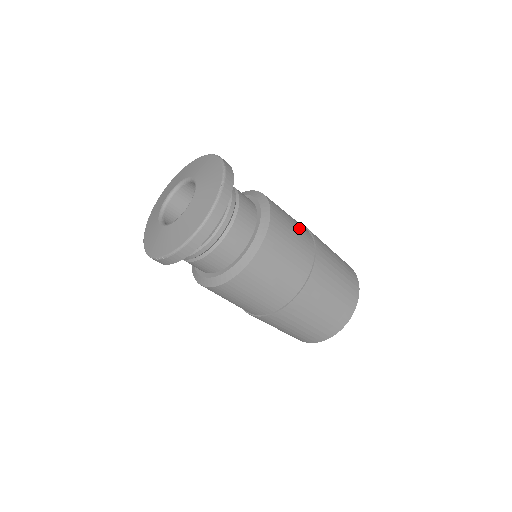
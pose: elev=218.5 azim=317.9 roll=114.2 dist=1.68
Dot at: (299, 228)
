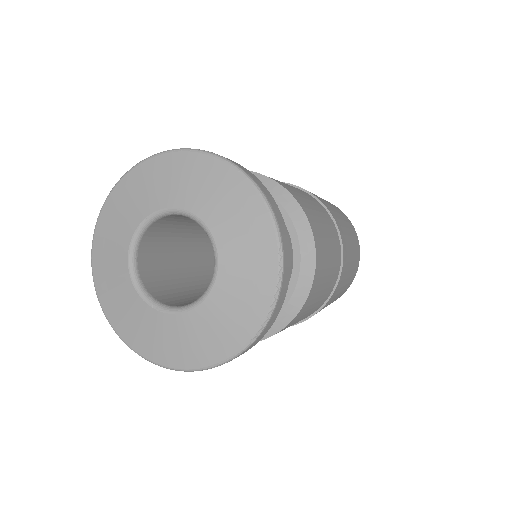
Dot at: (333, 268)
